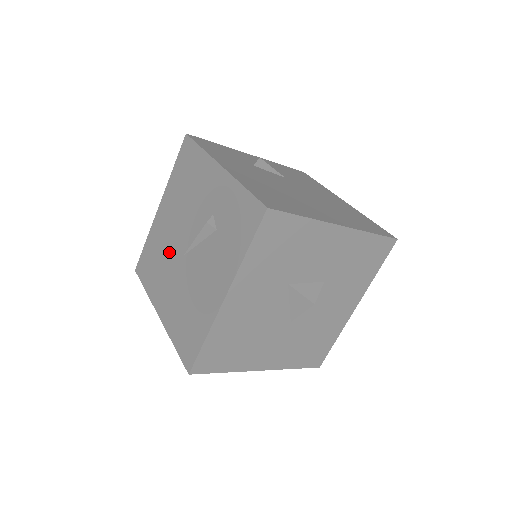
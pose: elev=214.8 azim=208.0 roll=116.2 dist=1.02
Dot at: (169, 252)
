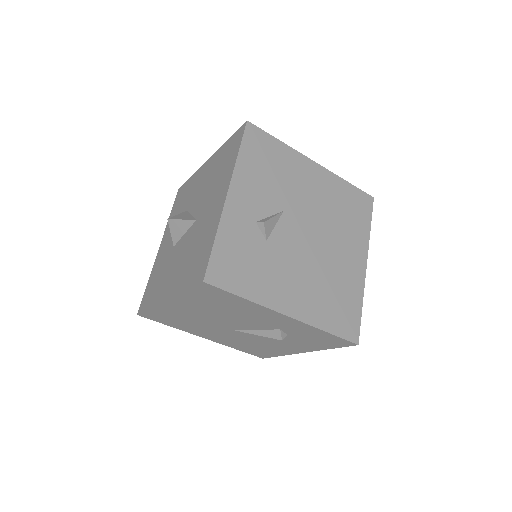
Dot at: (207, 324)
